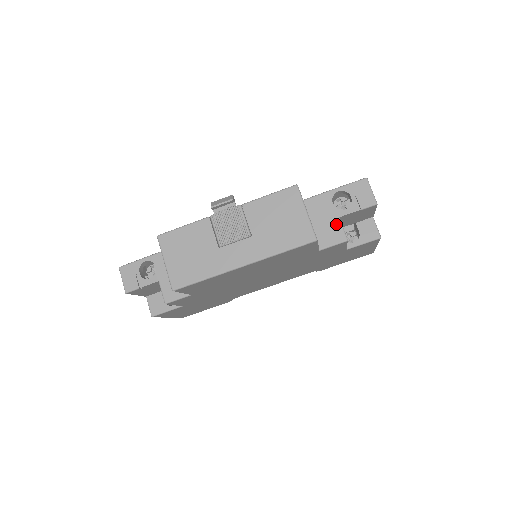
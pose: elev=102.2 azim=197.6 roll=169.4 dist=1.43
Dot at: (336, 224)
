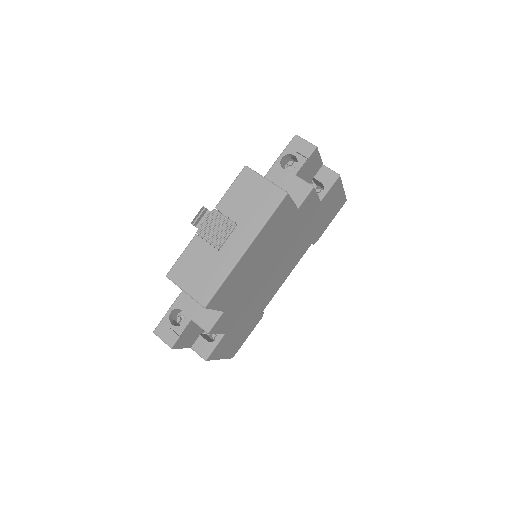
Dot at: (297, 181)
